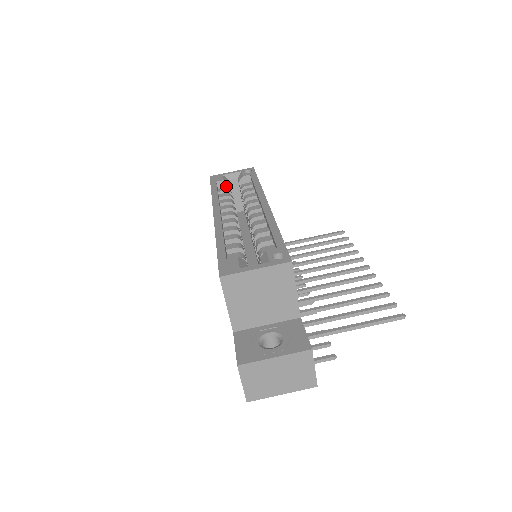
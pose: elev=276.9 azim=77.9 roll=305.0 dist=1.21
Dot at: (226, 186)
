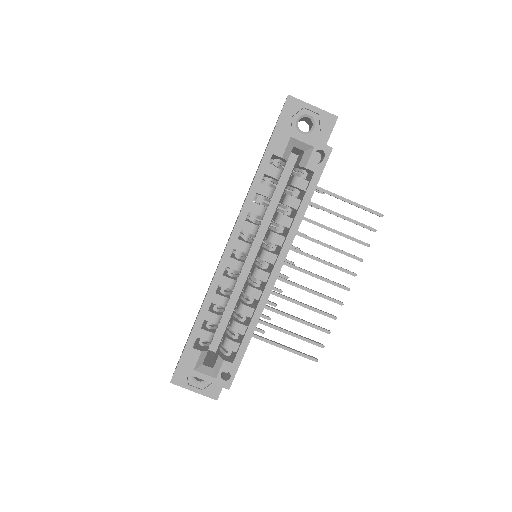
Dot at: (283, 159)
